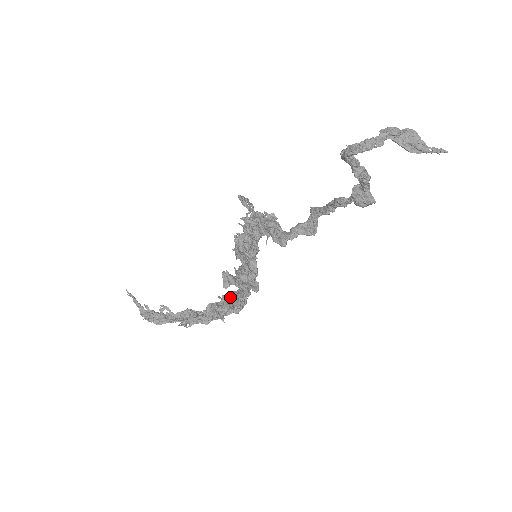
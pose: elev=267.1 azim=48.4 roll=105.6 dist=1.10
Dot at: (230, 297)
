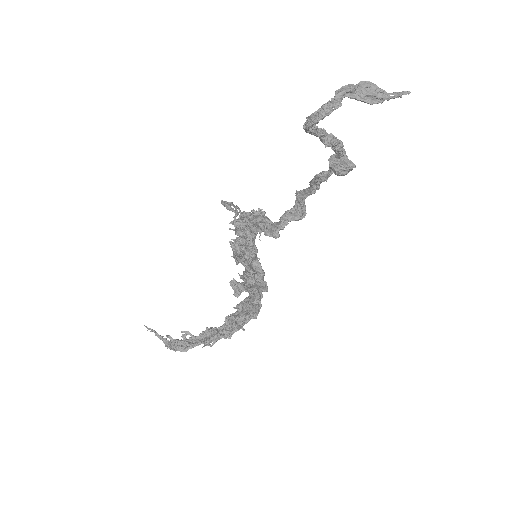
Dot at: (244, 304)
